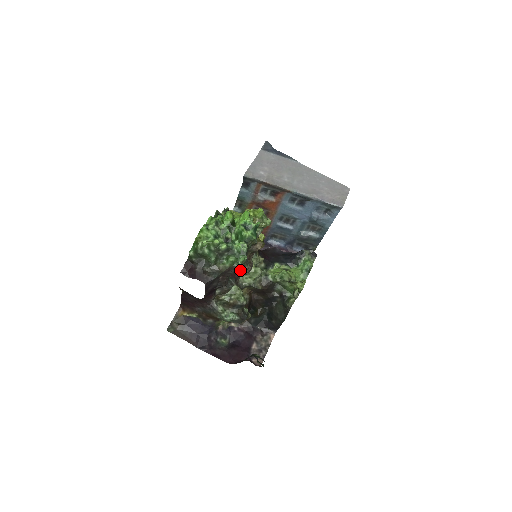
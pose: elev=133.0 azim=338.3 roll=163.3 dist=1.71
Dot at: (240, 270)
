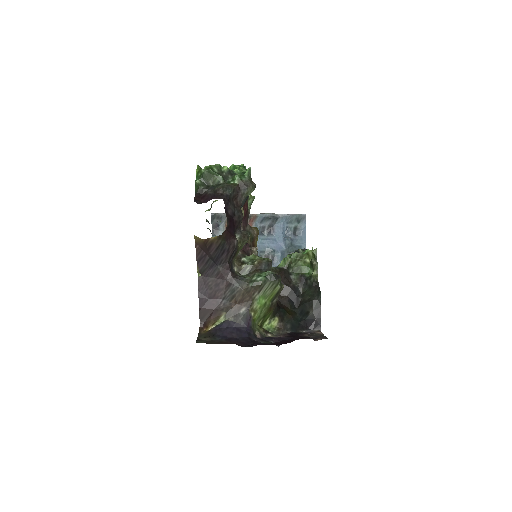
Dot at: (250, 185)
